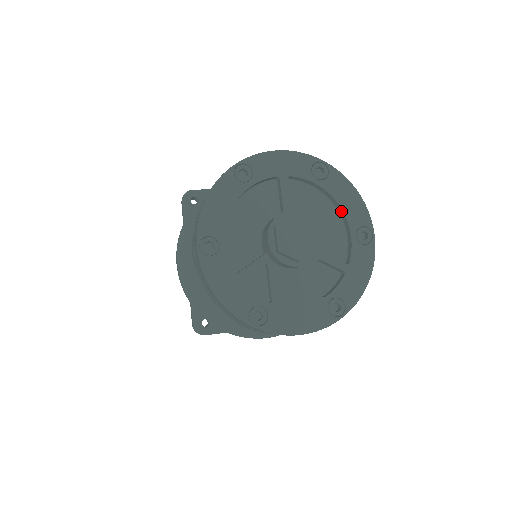
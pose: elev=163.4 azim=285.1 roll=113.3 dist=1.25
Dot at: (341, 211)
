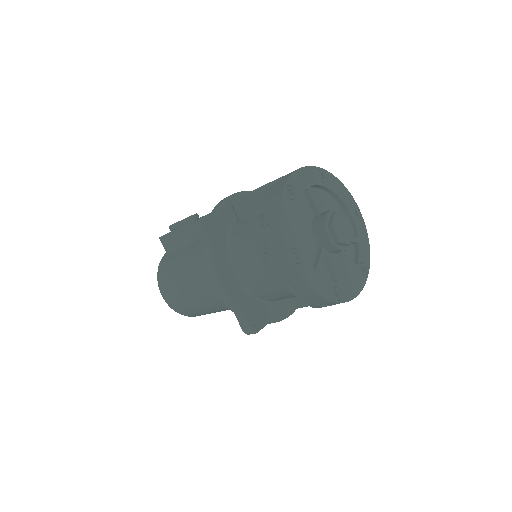
Dot at: (341, 201)
